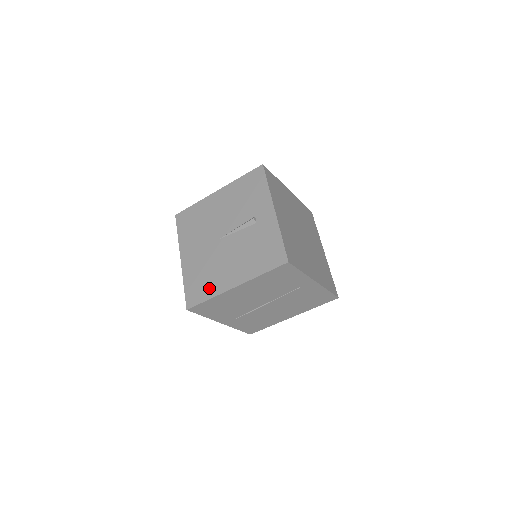
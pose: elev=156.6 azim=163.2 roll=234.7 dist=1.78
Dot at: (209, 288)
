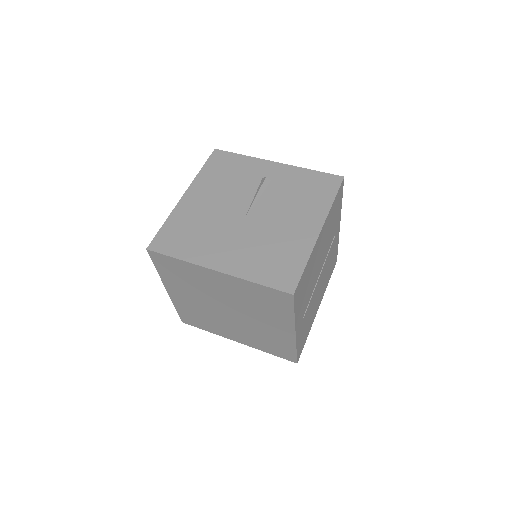
Dot at: (293, 255)
